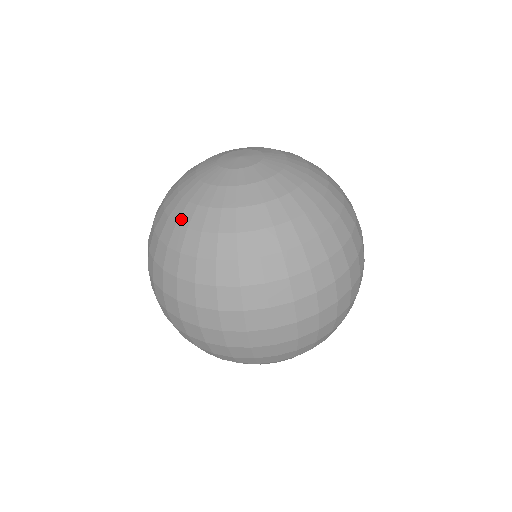
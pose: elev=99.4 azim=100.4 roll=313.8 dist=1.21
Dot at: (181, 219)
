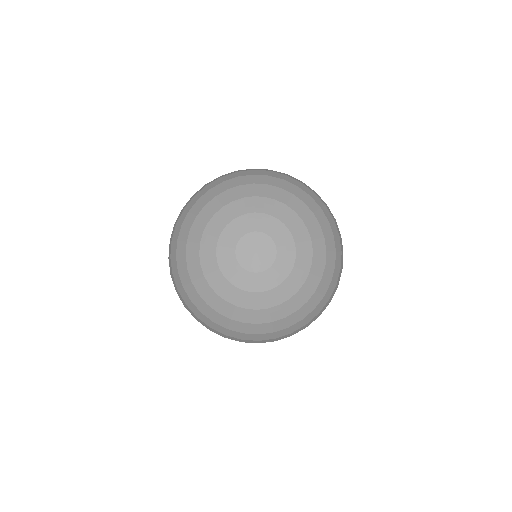
Dot at: (203, 294)
